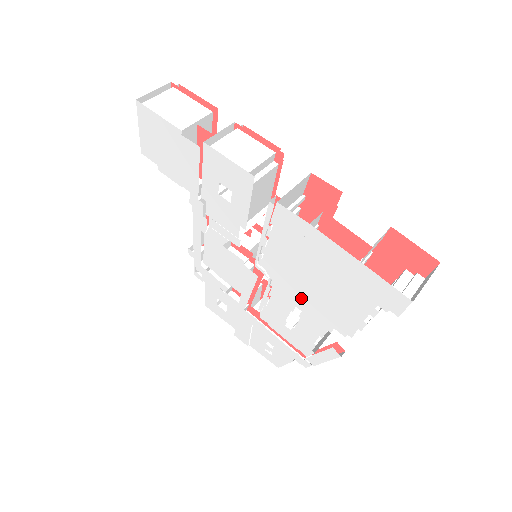
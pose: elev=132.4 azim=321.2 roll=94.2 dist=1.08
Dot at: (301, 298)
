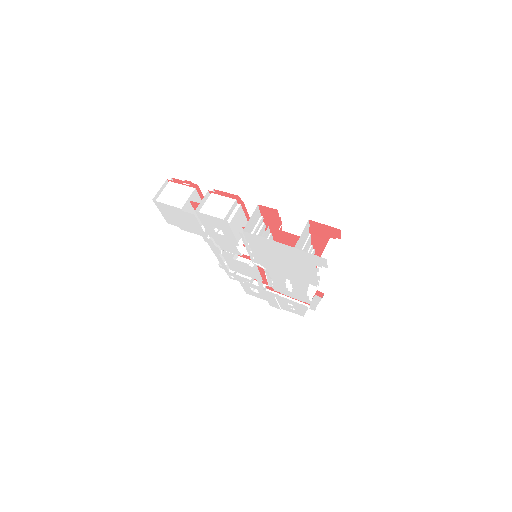
Dot at: (284, 273)
